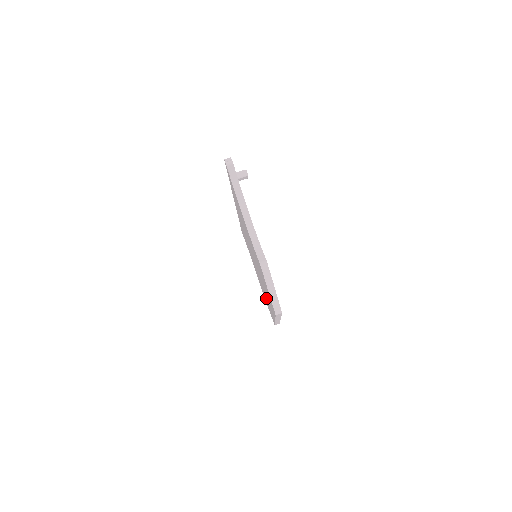
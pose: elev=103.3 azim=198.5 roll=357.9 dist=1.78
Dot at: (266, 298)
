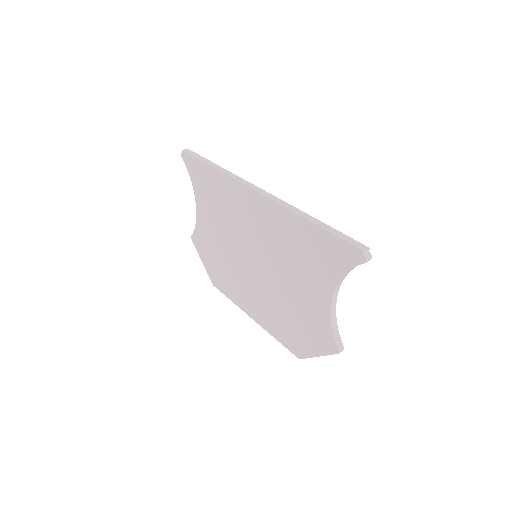
Dot at: (232, 279)
